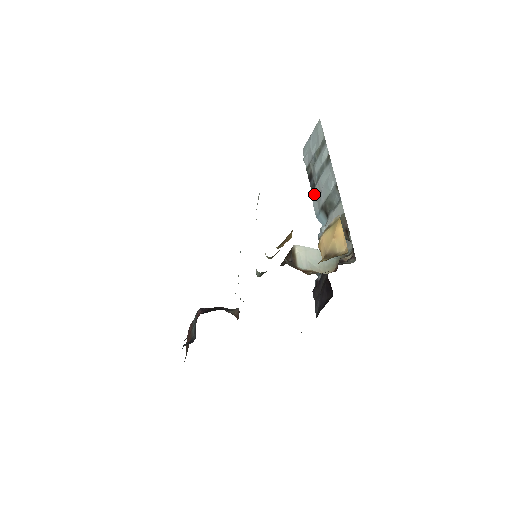
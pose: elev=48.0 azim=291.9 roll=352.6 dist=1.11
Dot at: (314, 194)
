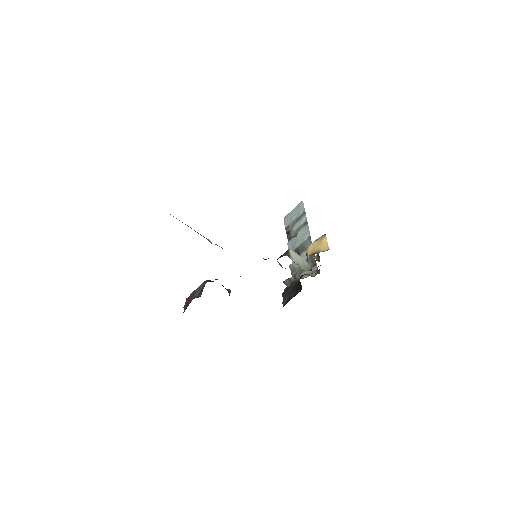
Dot at: (290, 242)
